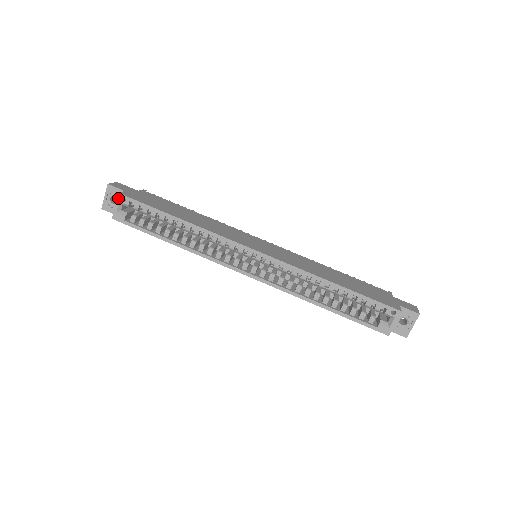
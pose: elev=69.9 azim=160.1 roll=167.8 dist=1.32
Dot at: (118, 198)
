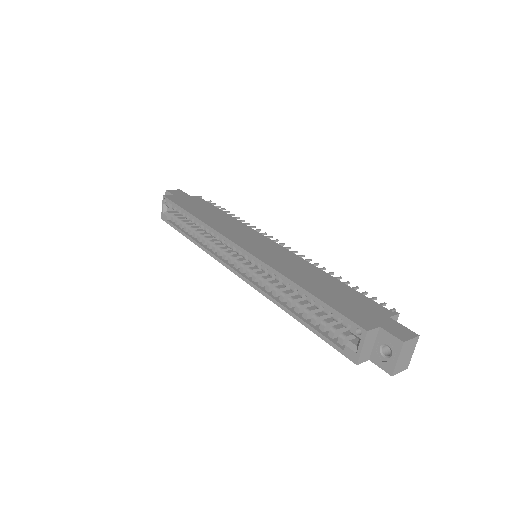
Dot at: (163, 200)
